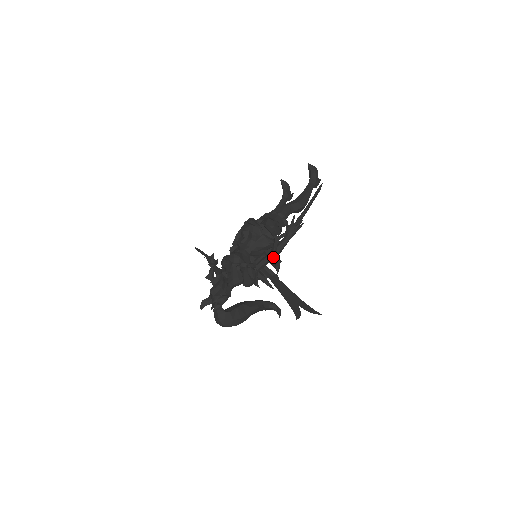
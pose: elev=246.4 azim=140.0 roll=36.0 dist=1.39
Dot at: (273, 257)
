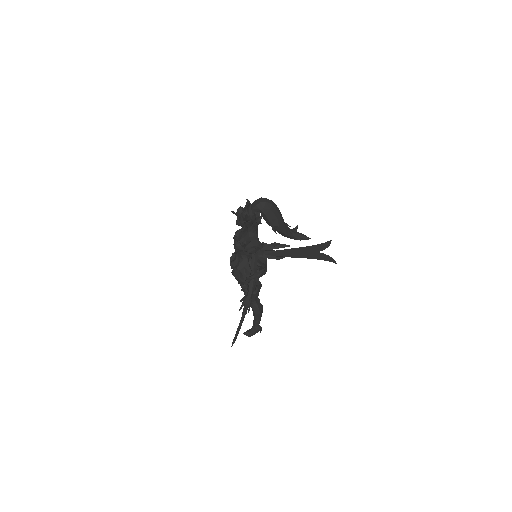
Dot at: occluded
